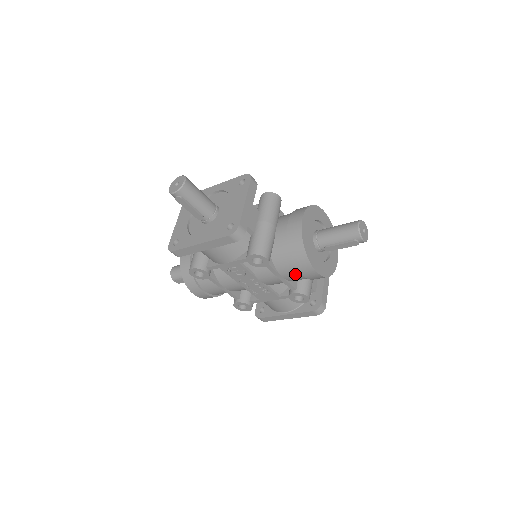
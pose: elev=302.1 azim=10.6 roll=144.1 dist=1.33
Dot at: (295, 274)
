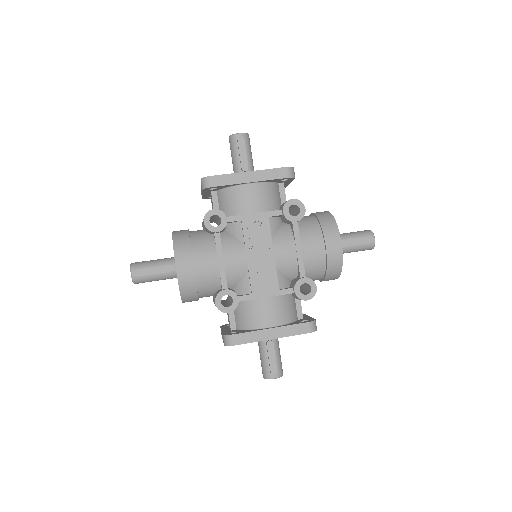
Dot at: (317, 247)
